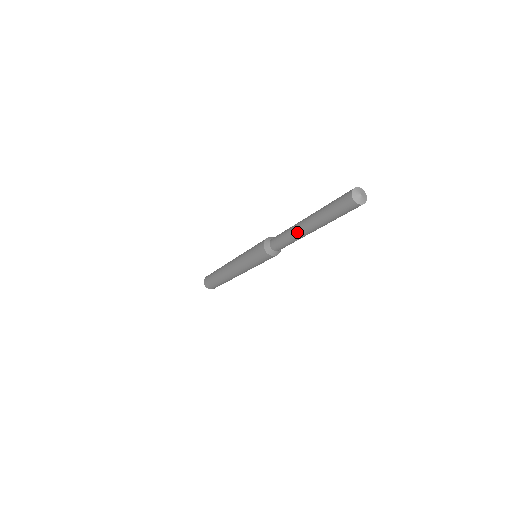
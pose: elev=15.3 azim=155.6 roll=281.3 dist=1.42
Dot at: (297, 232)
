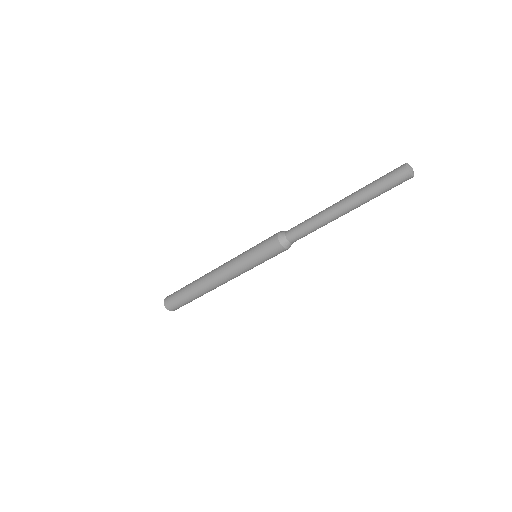
Dot at: (331, 217)
